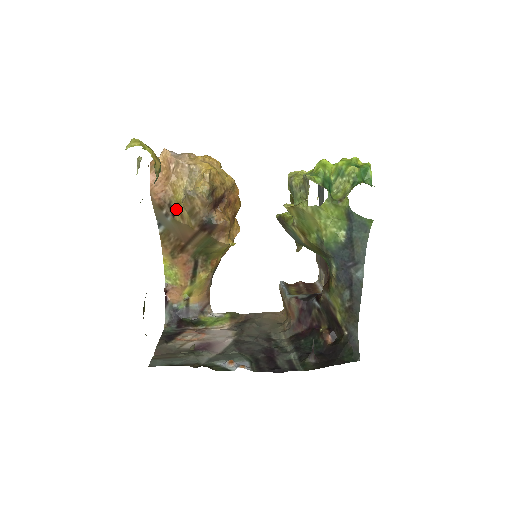
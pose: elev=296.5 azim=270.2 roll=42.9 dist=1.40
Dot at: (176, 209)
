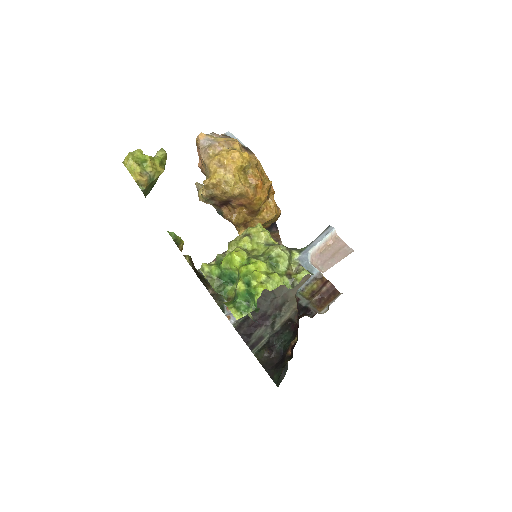
Dot at: occluded
